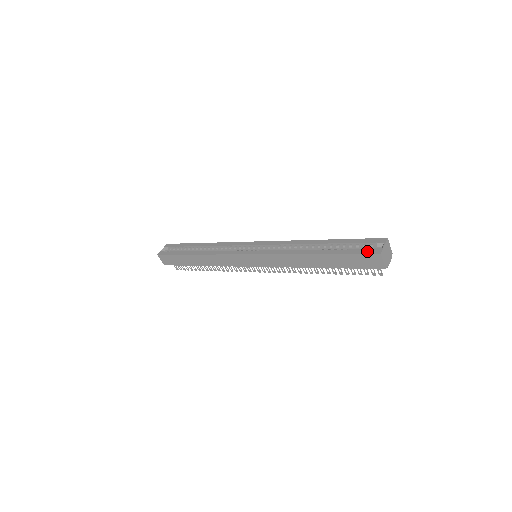
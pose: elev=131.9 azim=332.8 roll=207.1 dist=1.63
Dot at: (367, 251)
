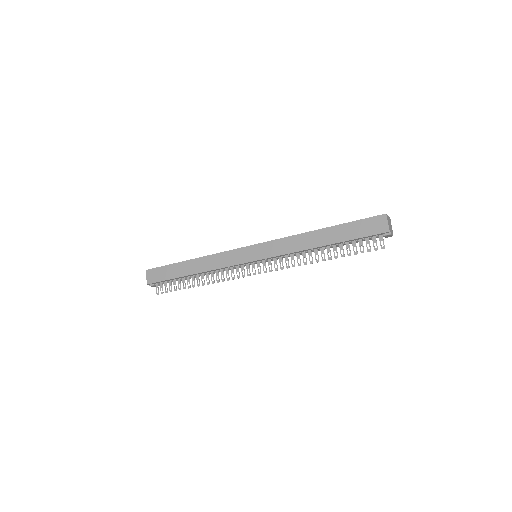
Dot at: (373, 217)
